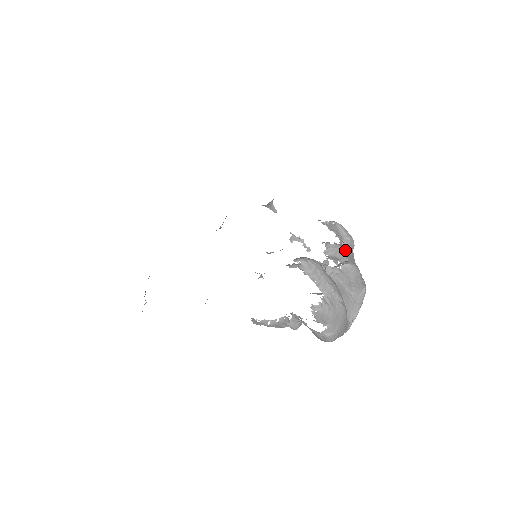
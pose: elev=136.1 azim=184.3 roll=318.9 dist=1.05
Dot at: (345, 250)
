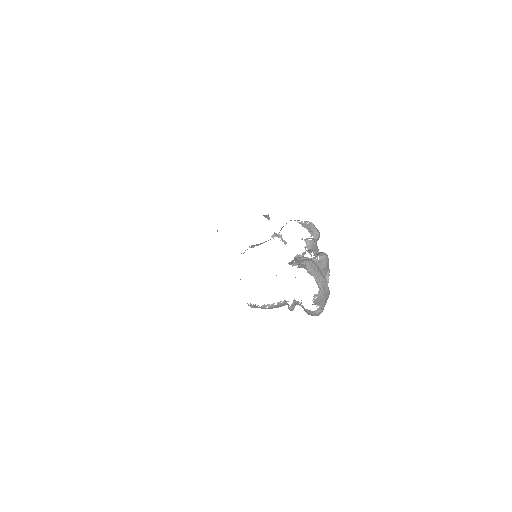
Dot at: (316, 243)
